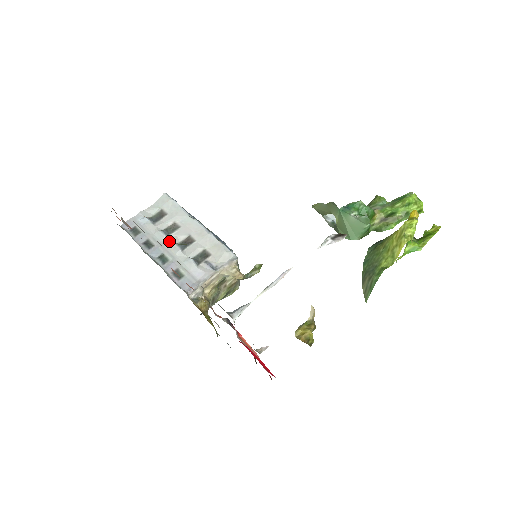
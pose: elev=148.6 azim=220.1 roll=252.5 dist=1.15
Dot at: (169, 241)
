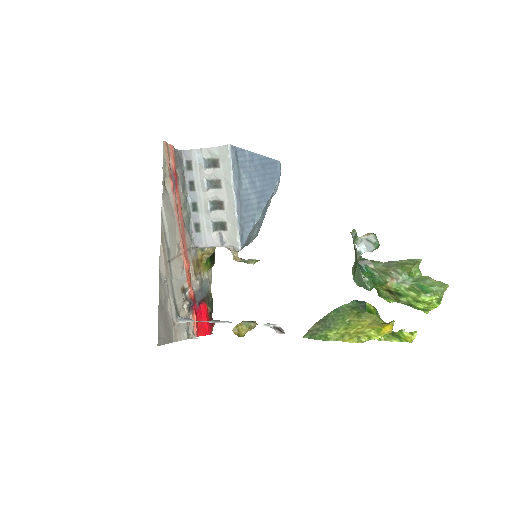
Dot at: (207, 195)
